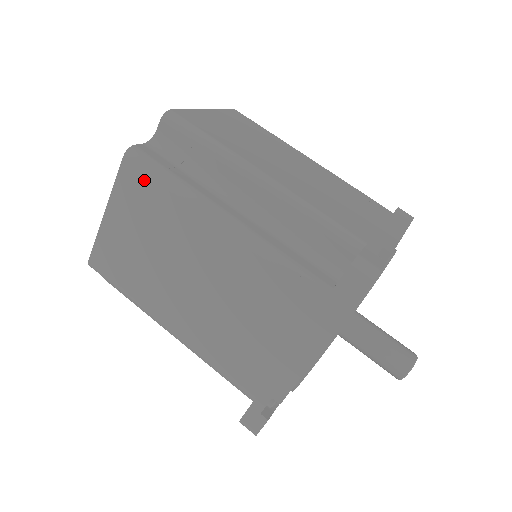
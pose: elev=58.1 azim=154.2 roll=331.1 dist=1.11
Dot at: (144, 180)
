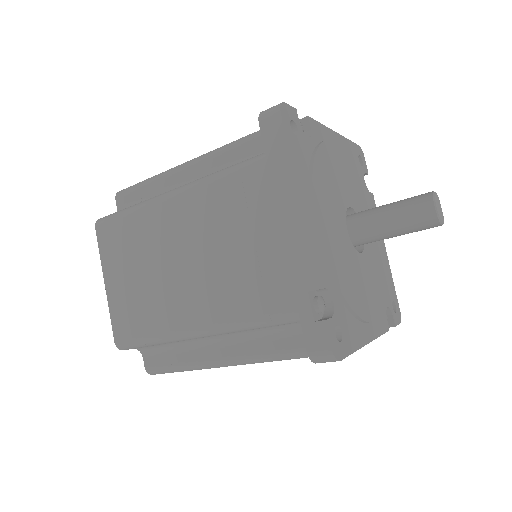
Dot at: (114, 227)
